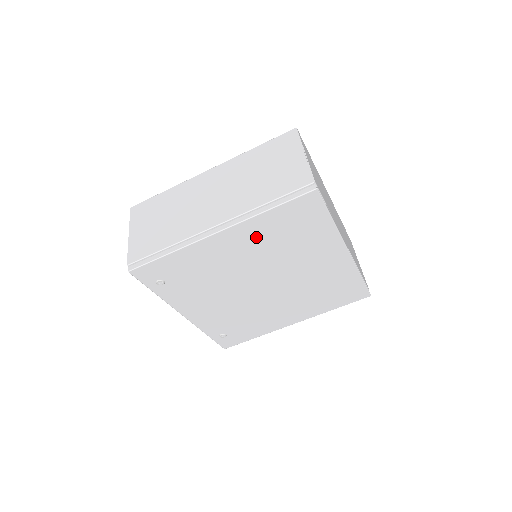
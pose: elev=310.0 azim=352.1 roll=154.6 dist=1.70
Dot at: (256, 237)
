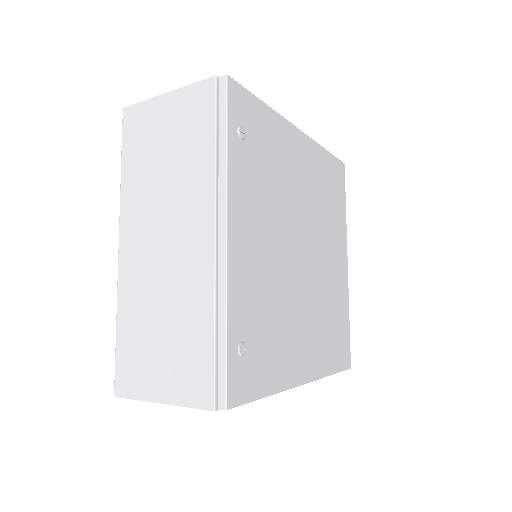
Dot at: (315, 170)
